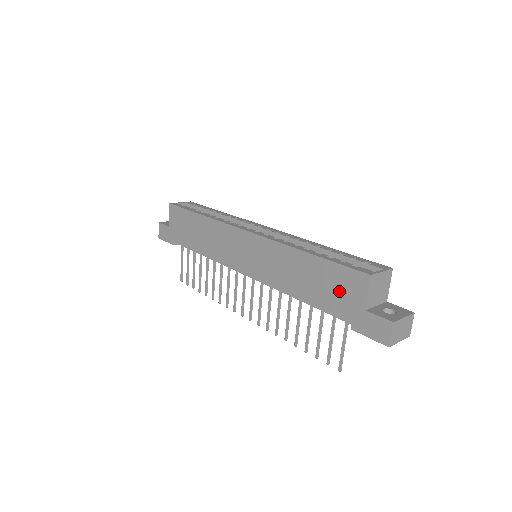
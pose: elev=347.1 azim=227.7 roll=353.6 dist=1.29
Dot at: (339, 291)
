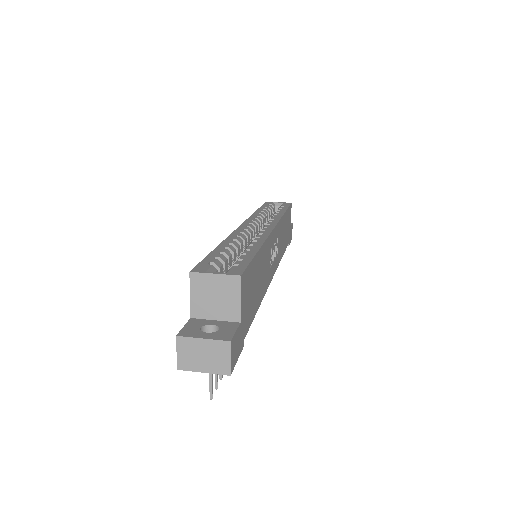
Dot at: occluded
